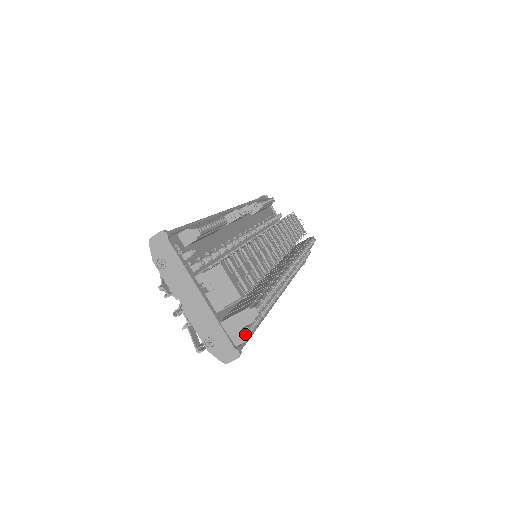
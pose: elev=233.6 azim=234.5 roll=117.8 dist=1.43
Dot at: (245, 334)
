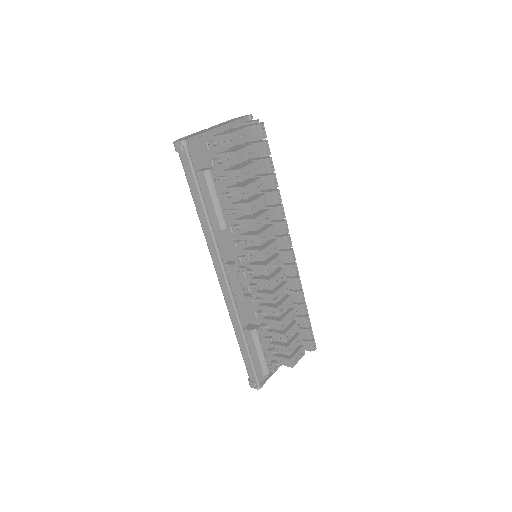
Dot at: occluded
